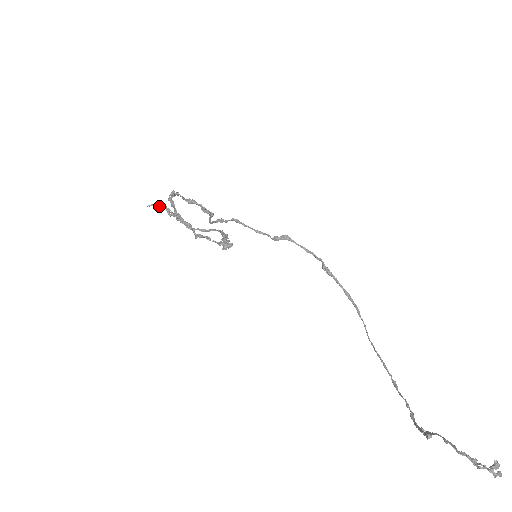
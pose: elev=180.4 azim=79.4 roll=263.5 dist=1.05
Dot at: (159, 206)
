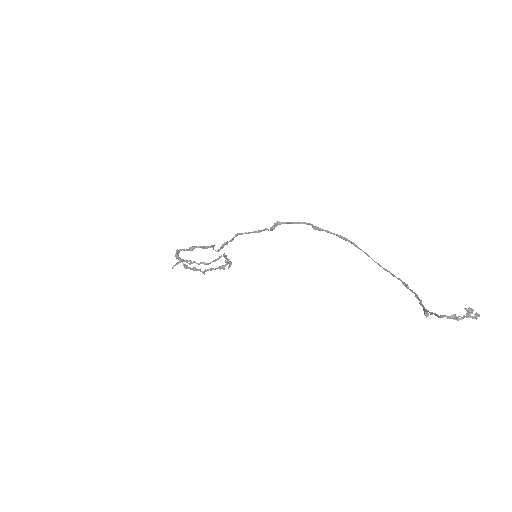
Dot at: occluded
